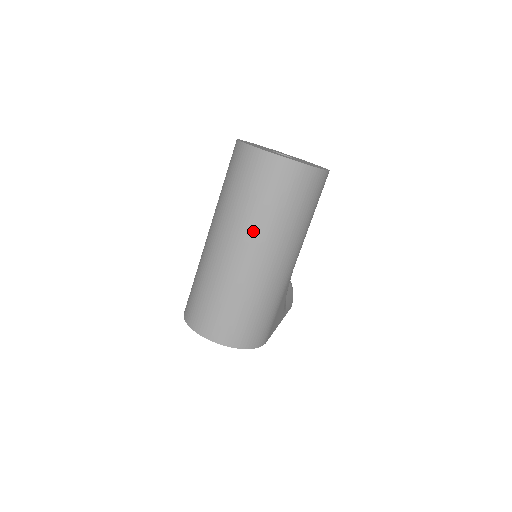
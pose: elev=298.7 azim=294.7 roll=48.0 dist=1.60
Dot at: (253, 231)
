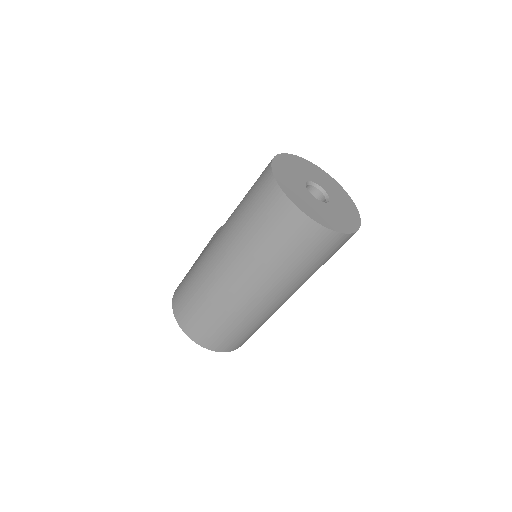
Dot at: (265, 277)
